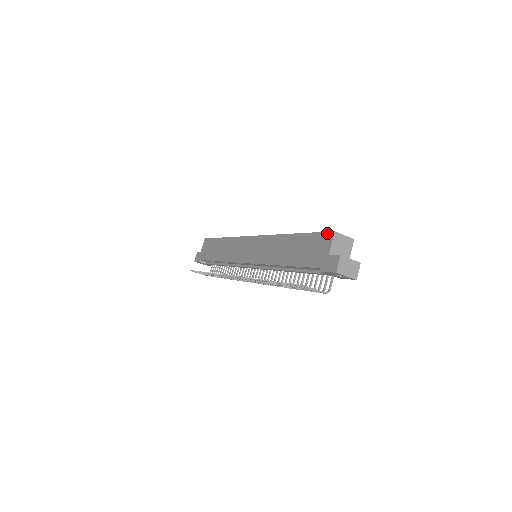
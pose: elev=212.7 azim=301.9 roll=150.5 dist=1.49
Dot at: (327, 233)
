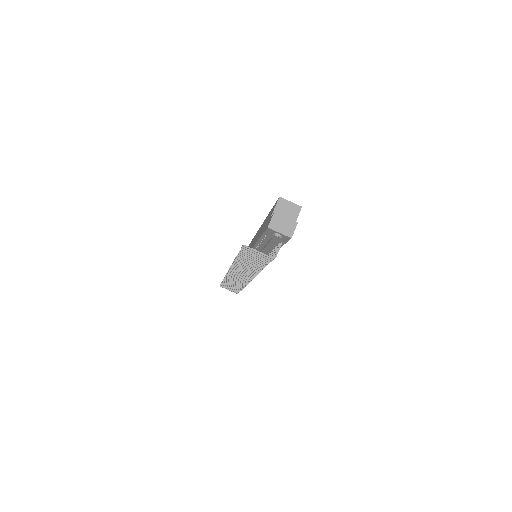
Dot at: (276, 201)
